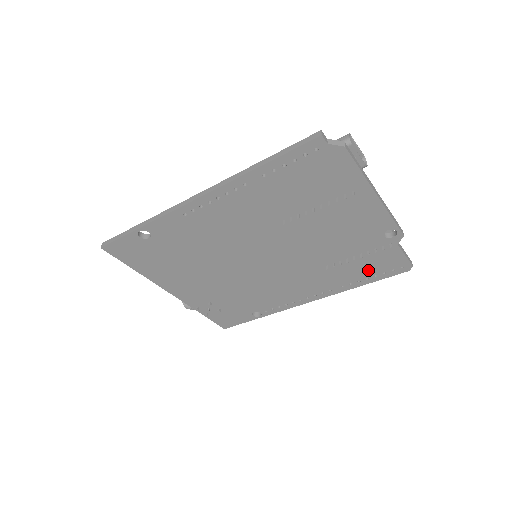
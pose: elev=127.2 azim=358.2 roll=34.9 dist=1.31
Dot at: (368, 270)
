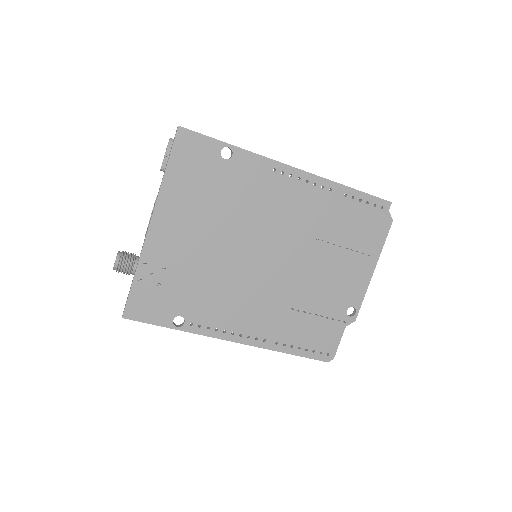
Dot at: (308, 338)
